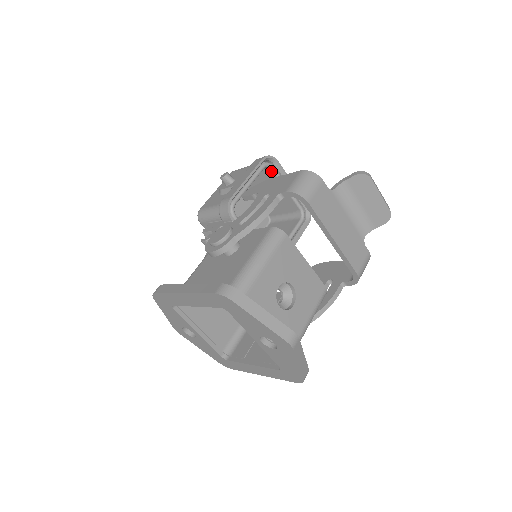
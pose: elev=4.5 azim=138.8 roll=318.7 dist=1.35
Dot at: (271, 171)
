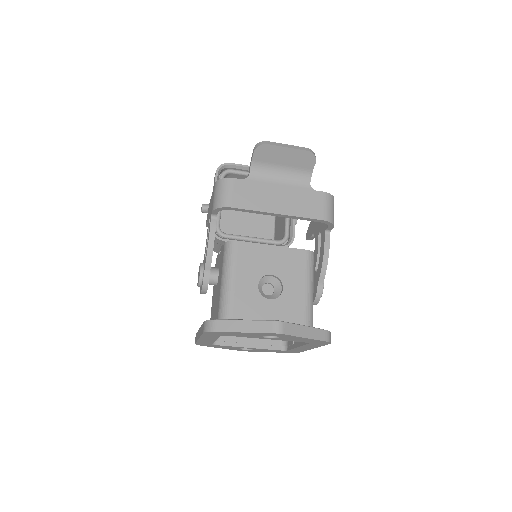
Dot at: (232, 174)
